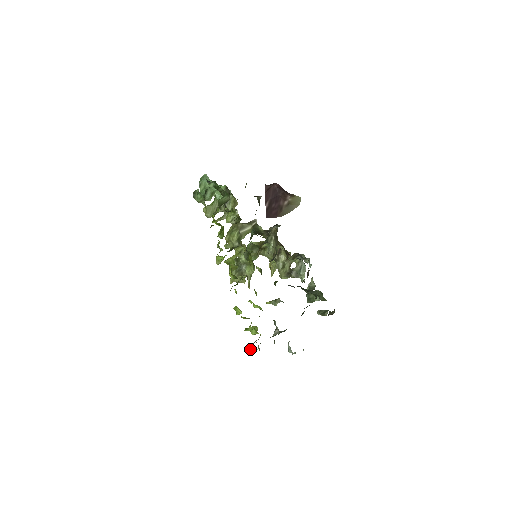
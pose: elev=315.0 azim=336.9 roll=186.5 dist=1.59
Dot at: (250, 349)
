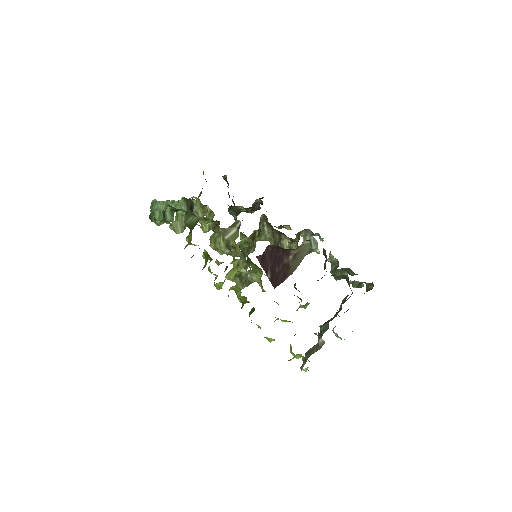
Dot at: occluded
